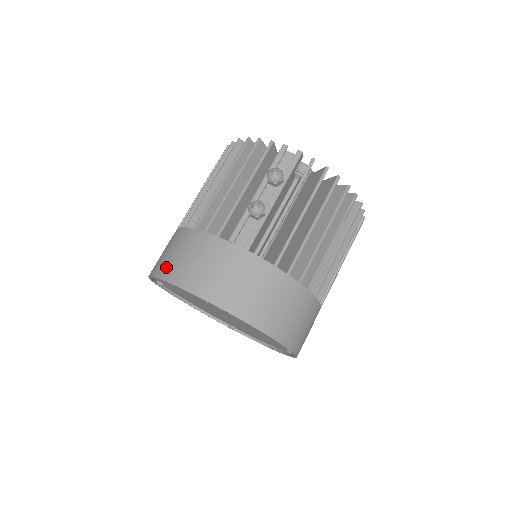
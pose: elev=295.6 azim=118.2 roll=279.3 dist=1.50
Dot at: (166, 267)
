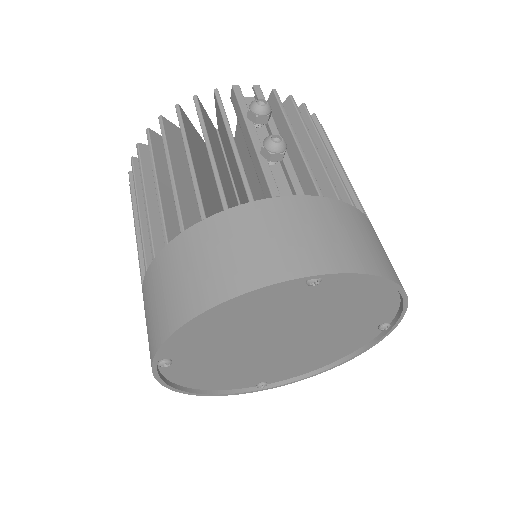
Dot at: (206, 288)
